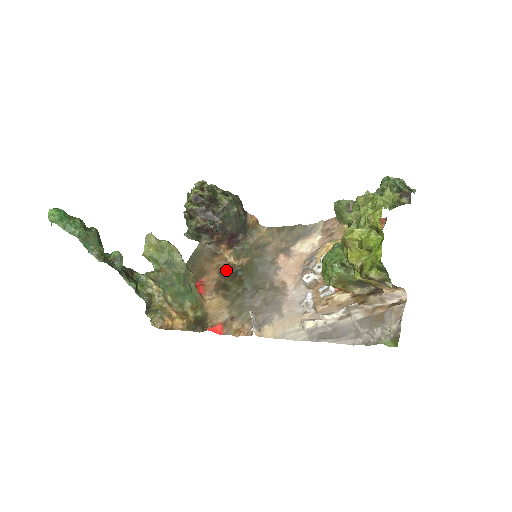
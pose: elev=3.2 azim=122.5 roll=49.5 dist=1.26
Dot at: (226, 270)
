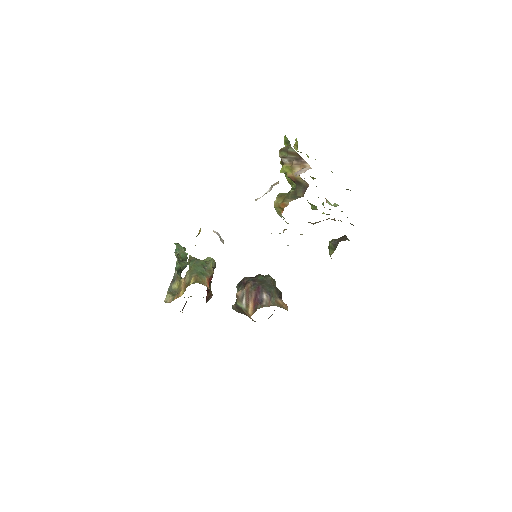
Dot at: occluded
